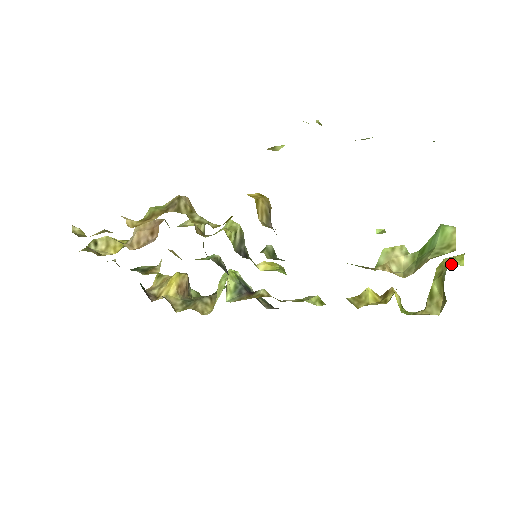
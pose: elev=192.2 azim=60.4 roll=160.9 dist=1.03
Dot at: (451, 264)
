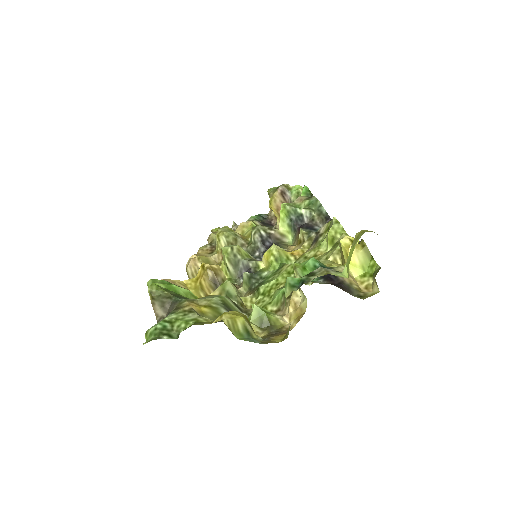
Dot at: (342, 272)
